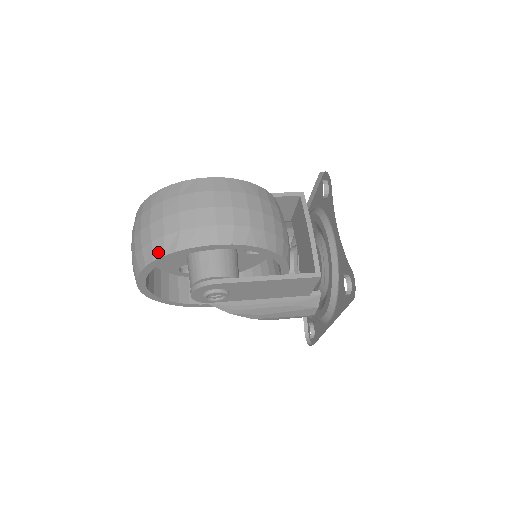
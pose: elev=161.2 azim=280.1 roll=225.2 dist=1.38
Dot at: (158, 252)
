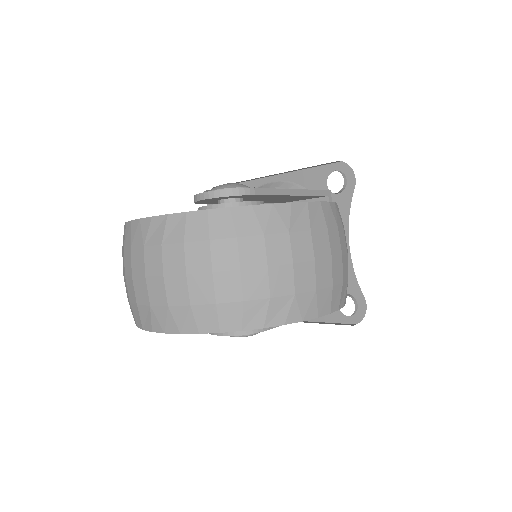
Dot at: (254, 320)
